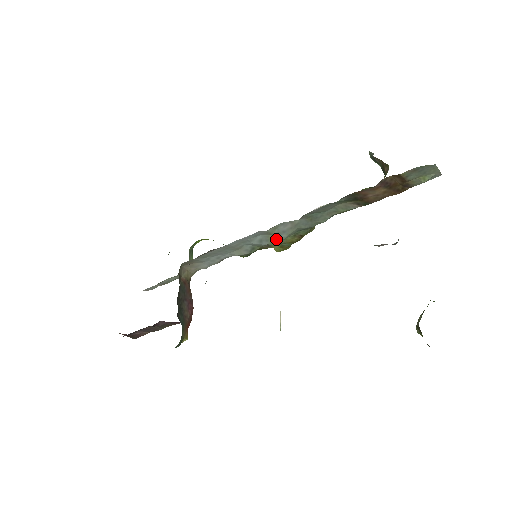
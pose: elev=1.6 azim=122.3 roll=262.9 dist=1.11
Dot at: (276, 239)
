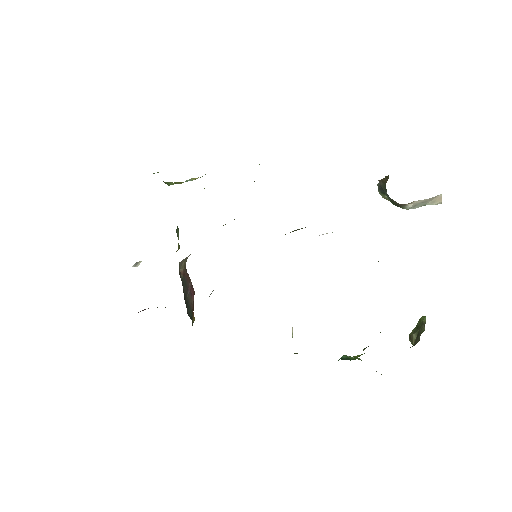
Dot at: occluded
